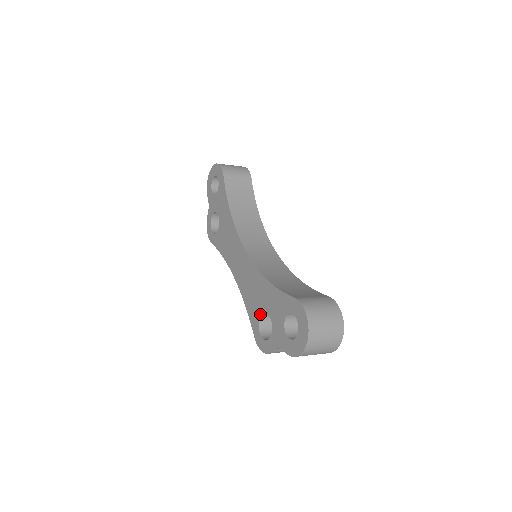
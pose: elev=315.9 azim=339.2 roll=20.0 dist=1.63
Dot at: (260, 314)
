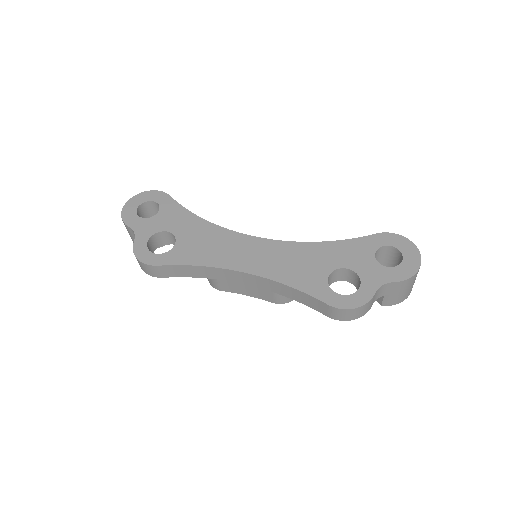
Dot at: (327, 276)
